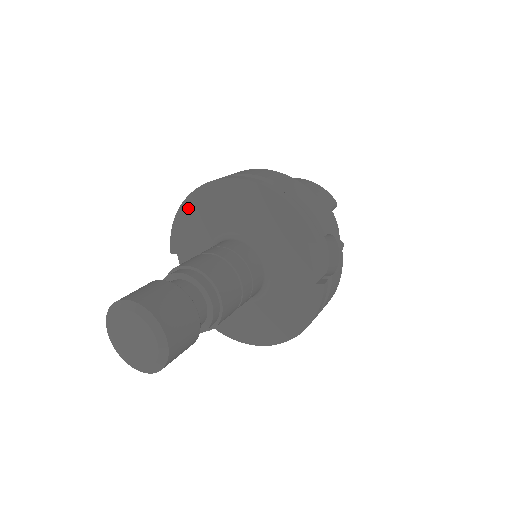
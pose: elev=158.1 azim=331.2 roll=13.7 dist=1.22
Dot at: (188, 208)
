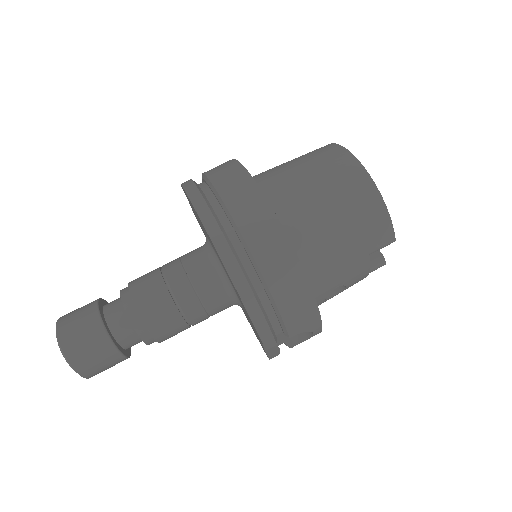
Dot at: occluded
